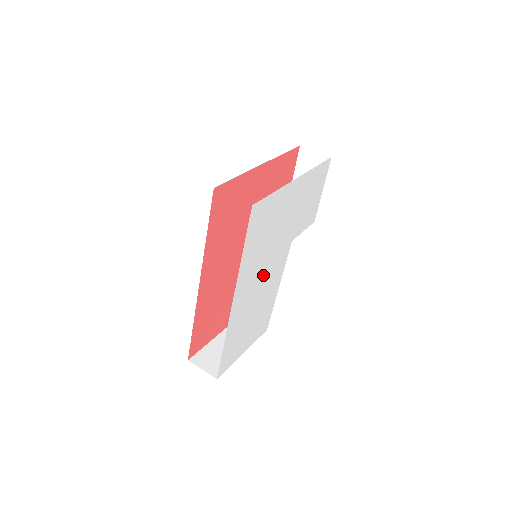
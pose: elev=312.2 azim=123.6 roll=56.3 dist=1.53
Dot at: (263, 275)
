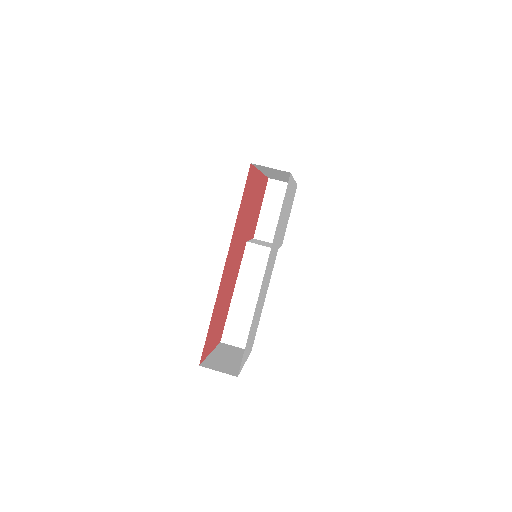
Dot at: occluded
